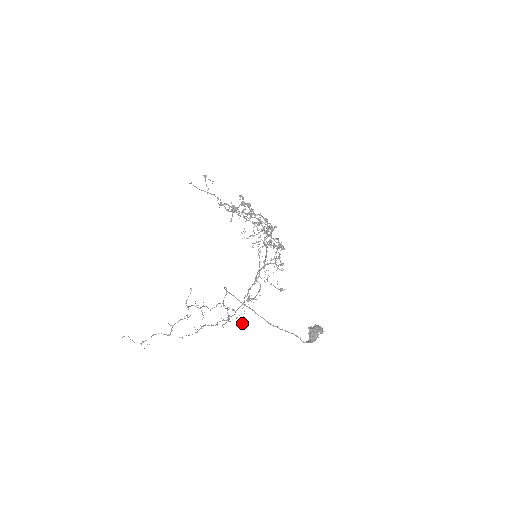
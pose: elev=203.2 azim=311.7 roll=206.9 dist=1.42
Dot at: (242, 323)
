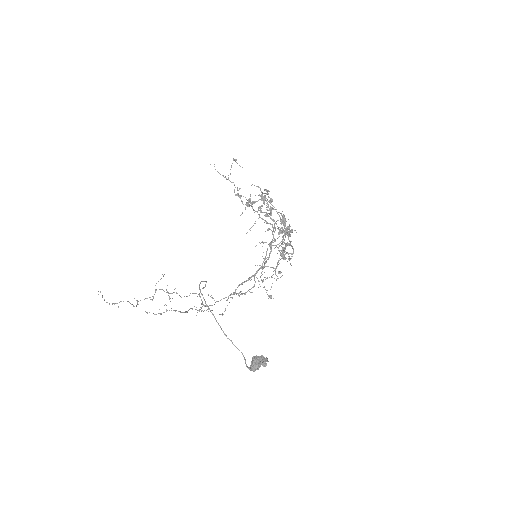
Dot at: (222, 314)
